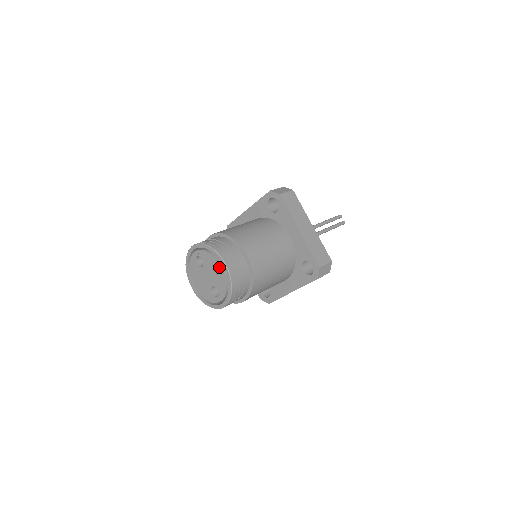
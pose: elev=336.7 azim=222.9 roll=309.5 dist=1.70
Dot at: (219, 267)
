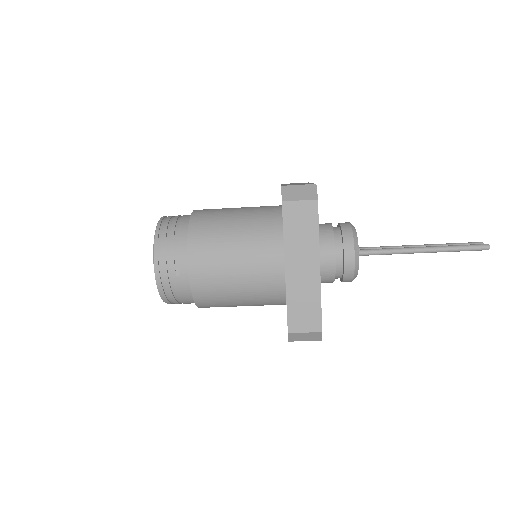
Dot at: occluded
